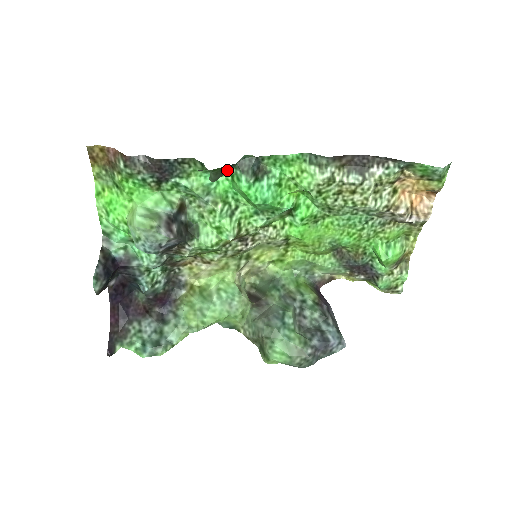
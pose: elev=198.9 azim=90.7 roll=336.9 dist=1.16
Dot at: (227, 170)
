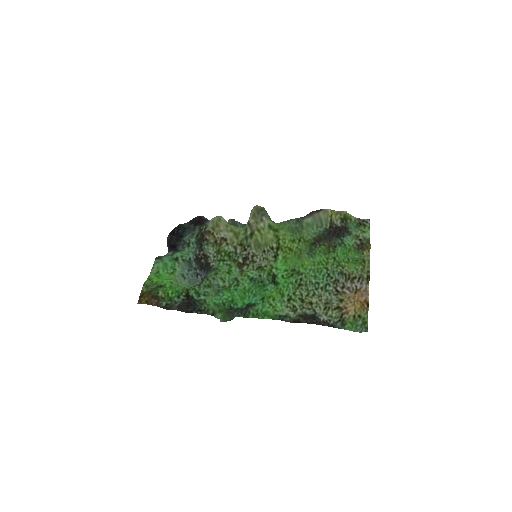
Dot at: (229, 317)
